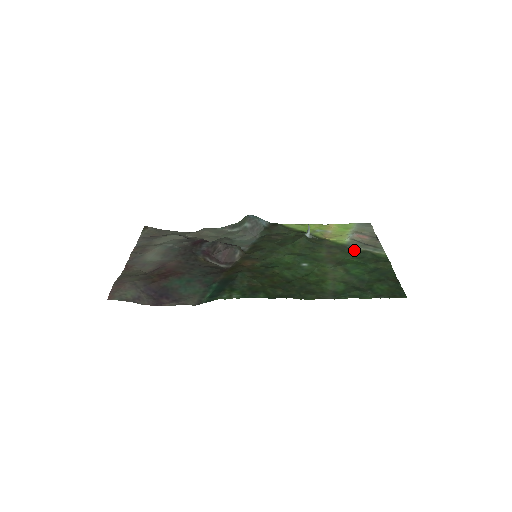
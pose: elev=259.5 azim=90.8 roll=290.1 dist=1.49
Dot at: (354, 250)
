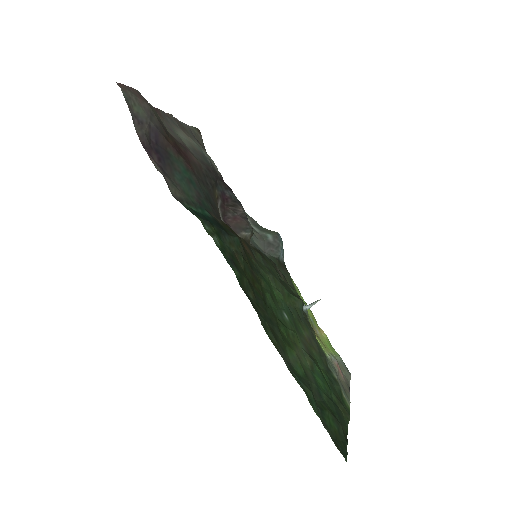
Dot at: (329, 368)
